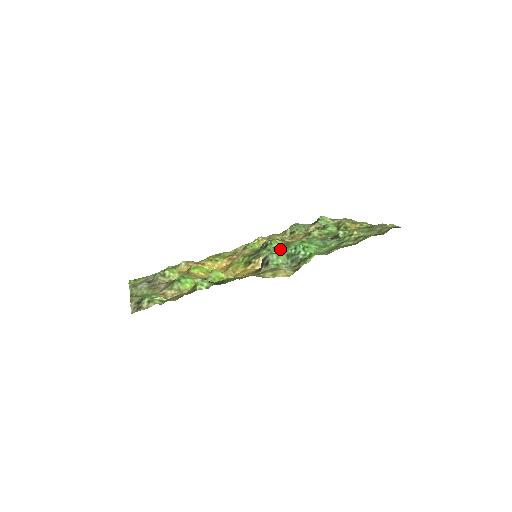
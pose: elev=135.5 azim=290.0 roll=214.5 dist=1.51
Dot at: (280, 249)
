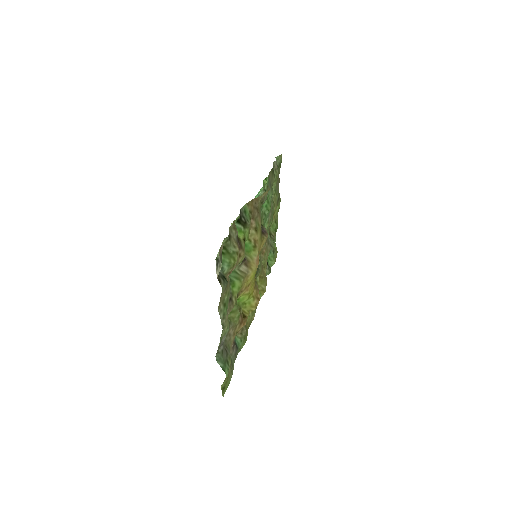
Dot at: occluded
